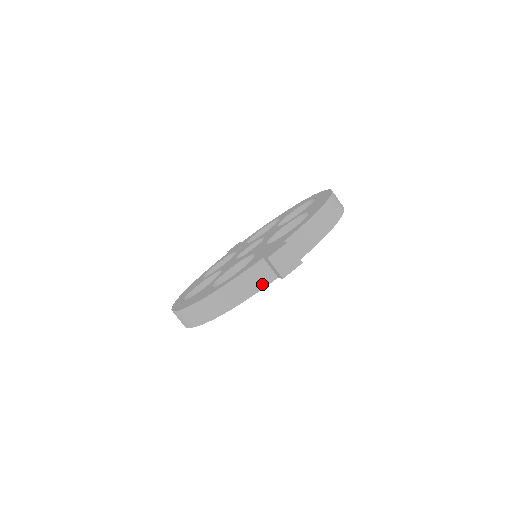
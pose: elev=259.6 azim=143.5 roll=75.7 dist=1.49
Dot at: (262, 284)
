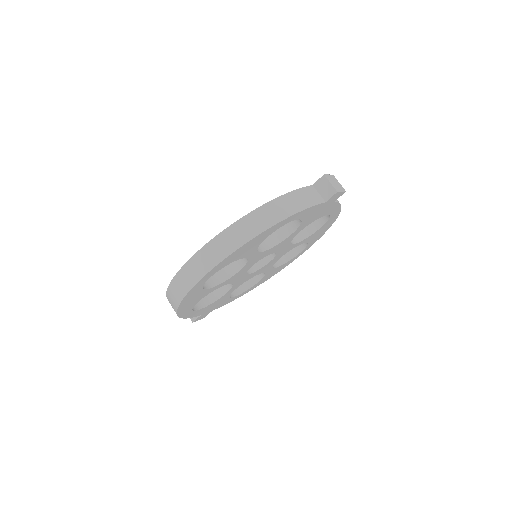
Dot at: (315, 202)
